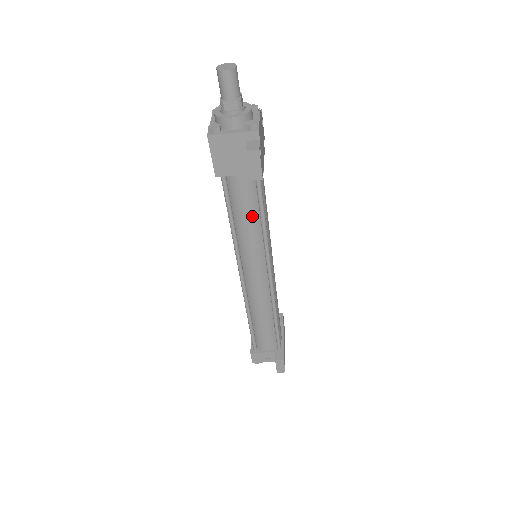
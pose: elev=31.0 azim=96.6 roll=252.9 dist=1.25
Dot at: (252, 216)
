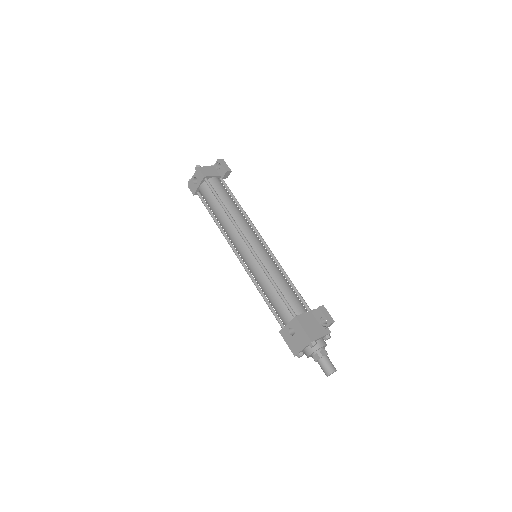
Dot at: occluded
